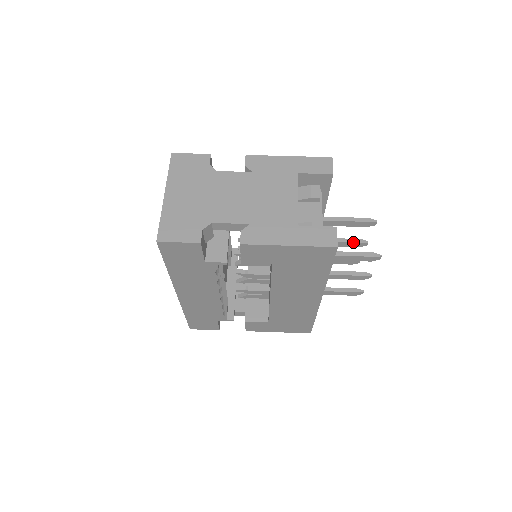
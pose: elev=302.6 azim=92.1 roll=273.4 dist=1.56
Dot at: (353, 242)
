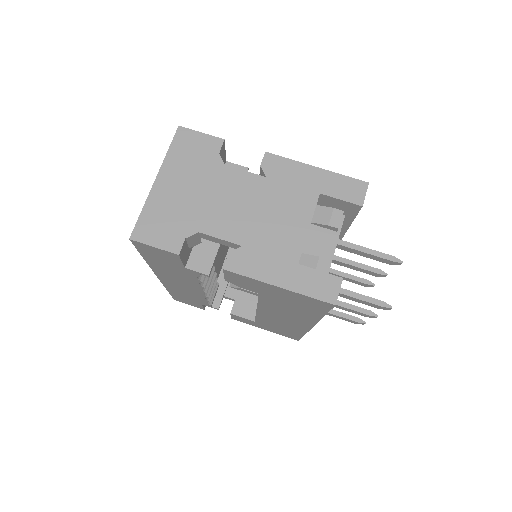
Dot at: (370, 271)
